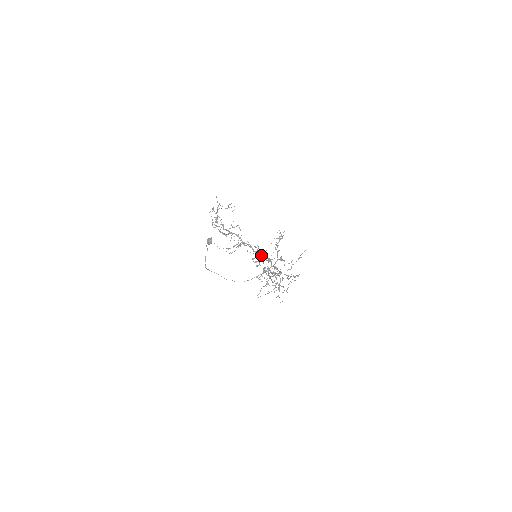
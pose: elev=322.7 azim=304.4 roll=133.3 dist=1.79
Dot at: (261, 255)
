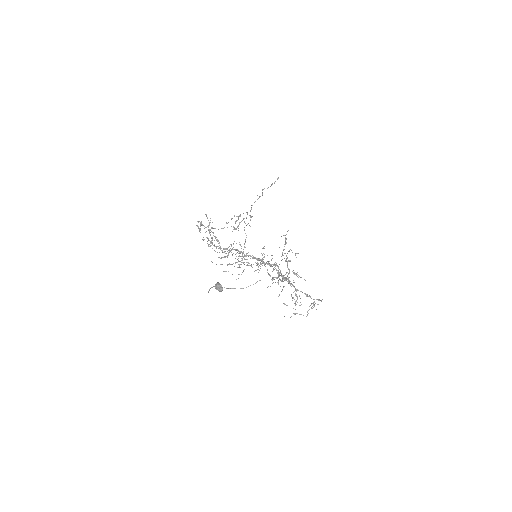
Dot at: occluded
